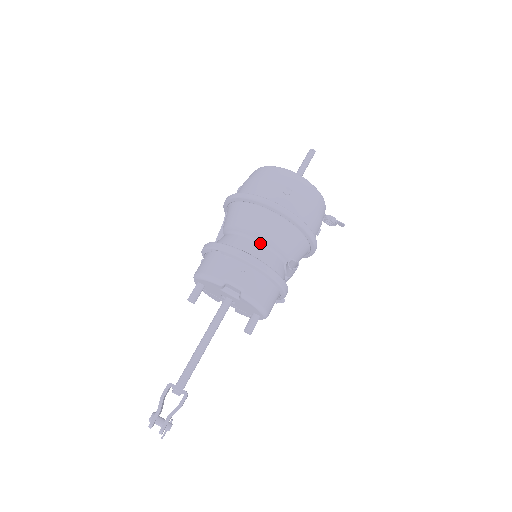
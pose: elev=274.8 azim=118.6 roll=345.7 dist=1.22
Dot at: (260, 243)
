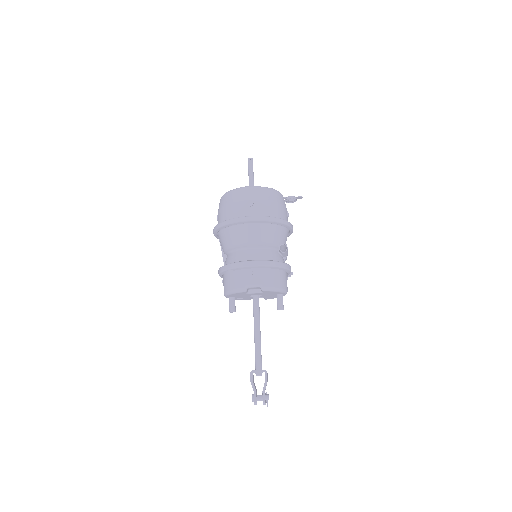
Dot at: (253, 248)
